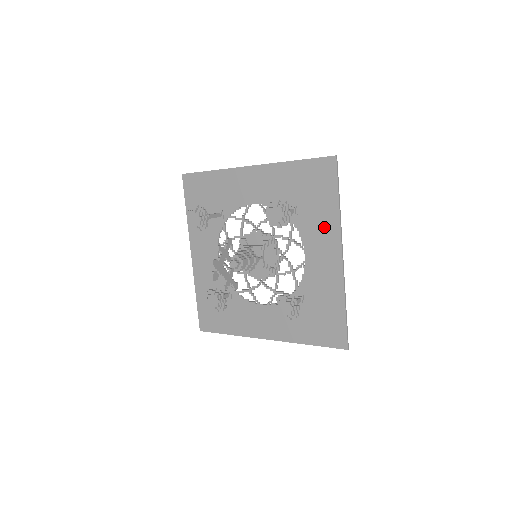
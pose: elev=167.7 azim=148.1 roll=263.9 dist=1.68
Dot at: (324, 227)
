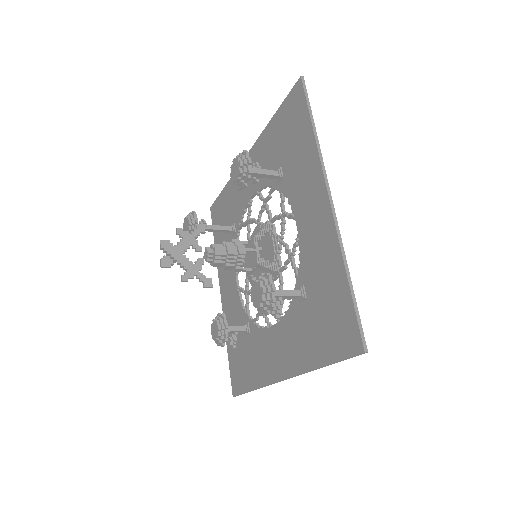
Dot at: (306, 172)
